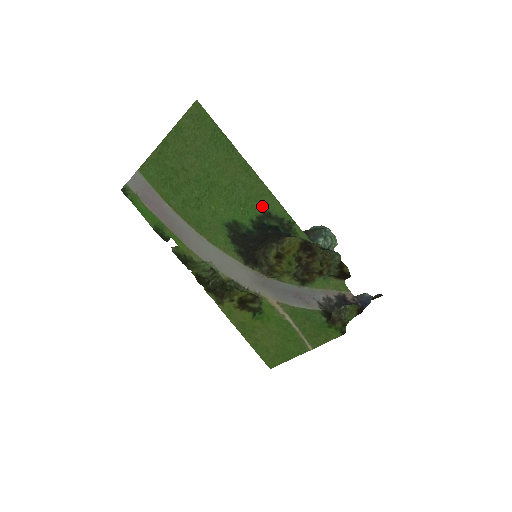
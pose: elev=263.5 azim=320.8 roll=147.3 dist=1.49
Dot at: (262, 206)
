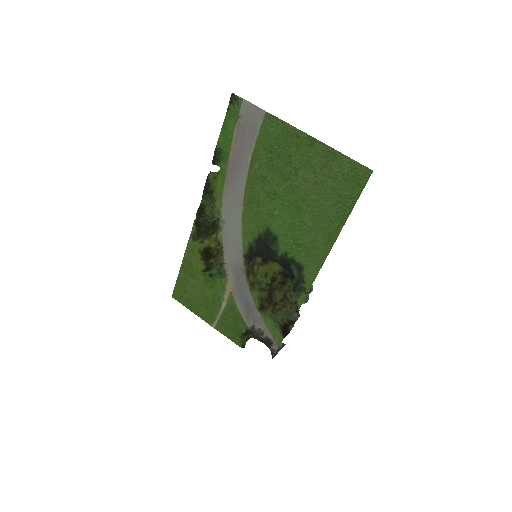
Dot at: (305, 261)
